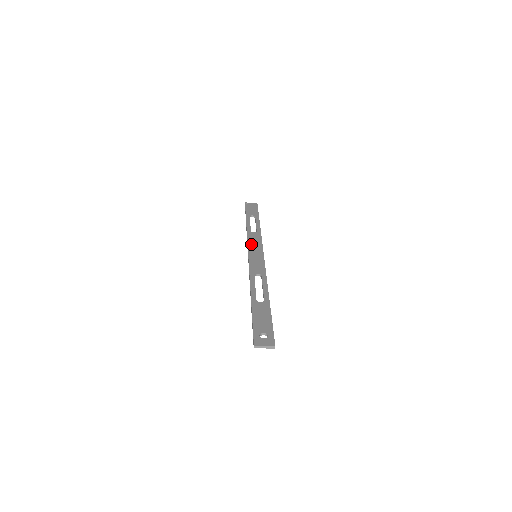
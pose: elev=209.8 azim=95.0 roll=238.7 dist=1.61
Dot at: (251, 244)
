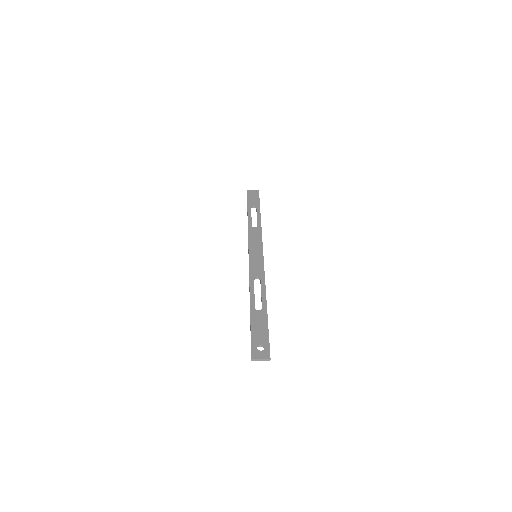
Dot at: (252, 242)
